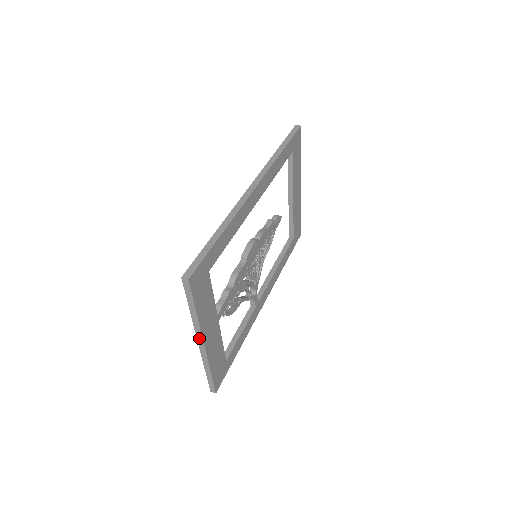
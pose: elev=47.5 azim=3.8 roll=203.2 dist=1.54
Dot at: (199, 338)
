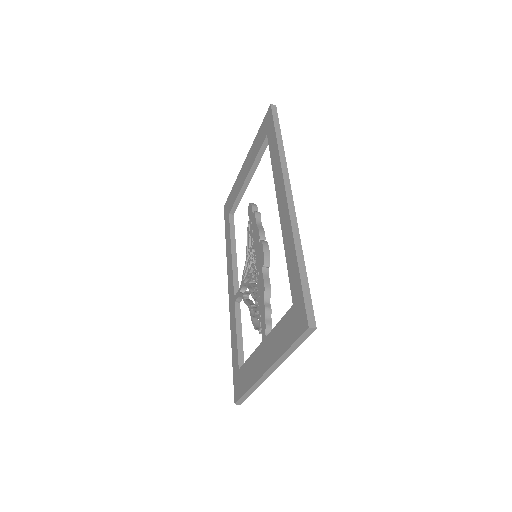
Dot at: (272, 369)
